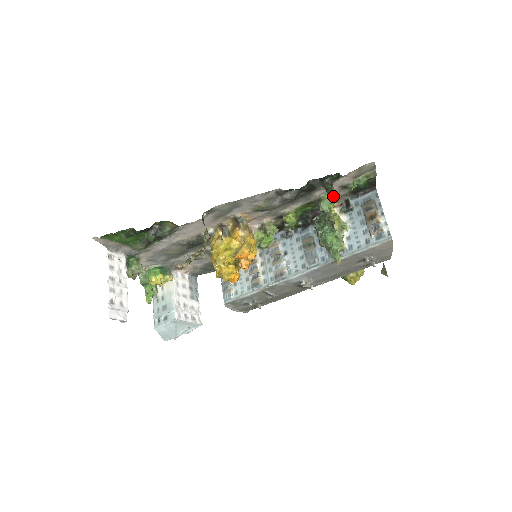
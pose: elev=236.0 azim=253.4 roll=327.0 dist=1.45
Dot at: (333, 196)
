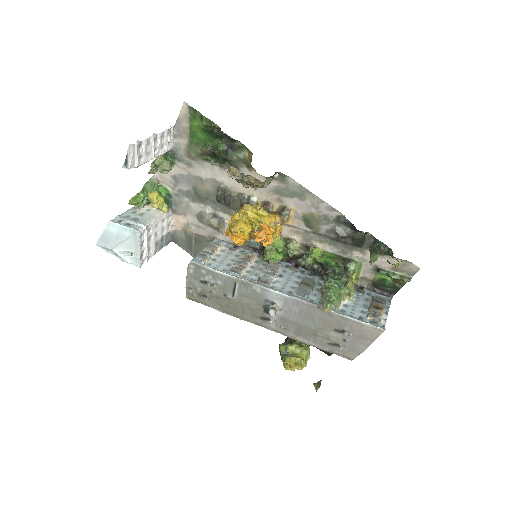
Dot at: (375, 257)
